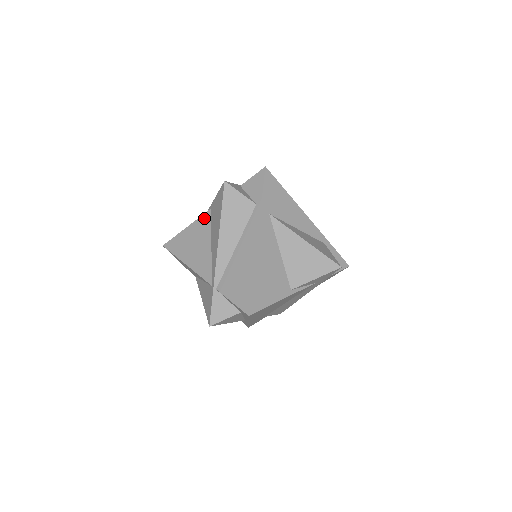
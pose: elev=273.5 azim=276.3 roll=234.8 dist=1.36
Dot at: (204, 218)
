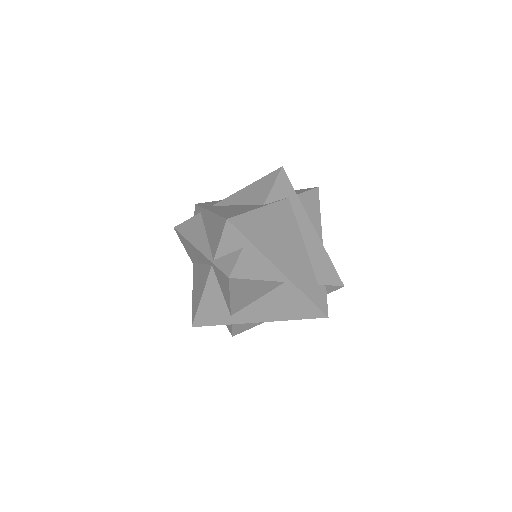
Dot at: (194, 271)
